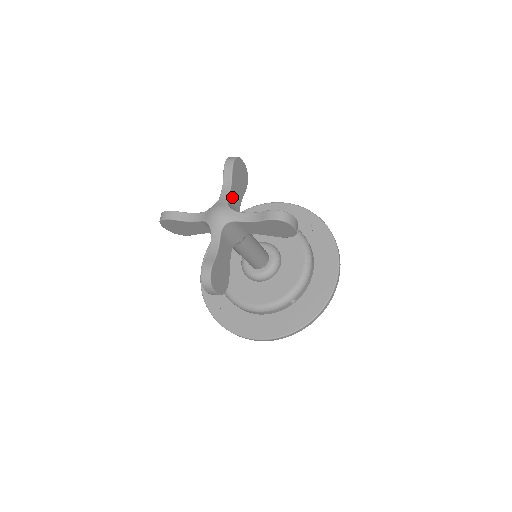
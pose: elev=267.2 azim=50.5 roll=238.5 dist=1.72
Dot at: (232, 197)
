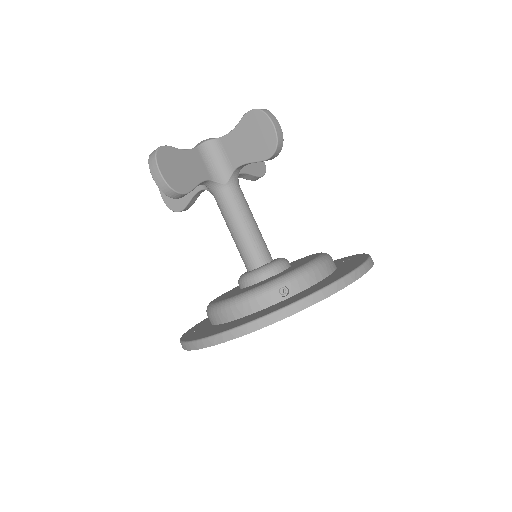
Dot at: occluded
